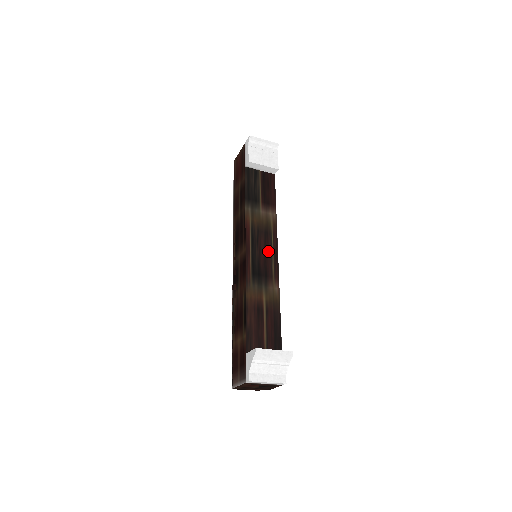
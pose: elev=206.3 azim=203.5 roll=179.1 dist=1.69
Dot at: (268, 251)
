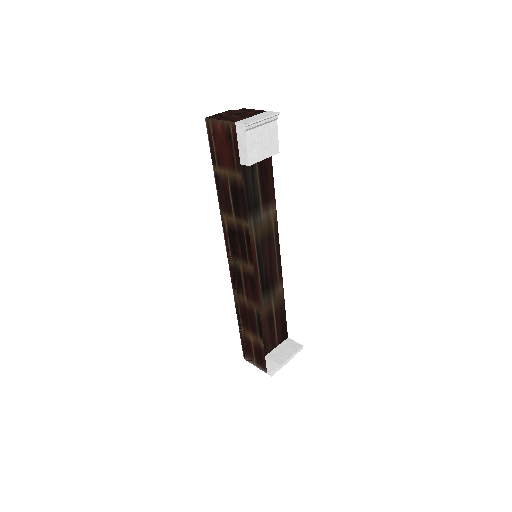
Dot at: (272, 257)
